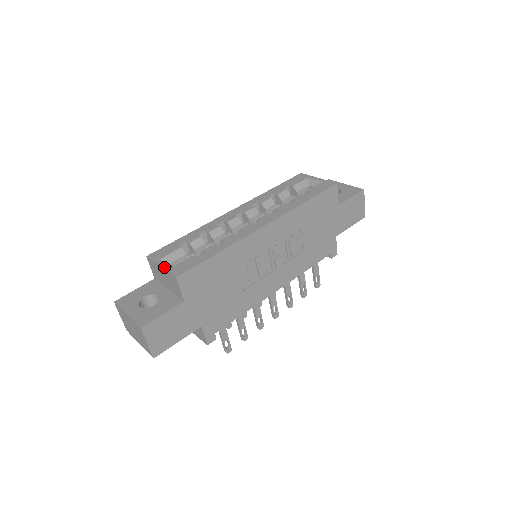
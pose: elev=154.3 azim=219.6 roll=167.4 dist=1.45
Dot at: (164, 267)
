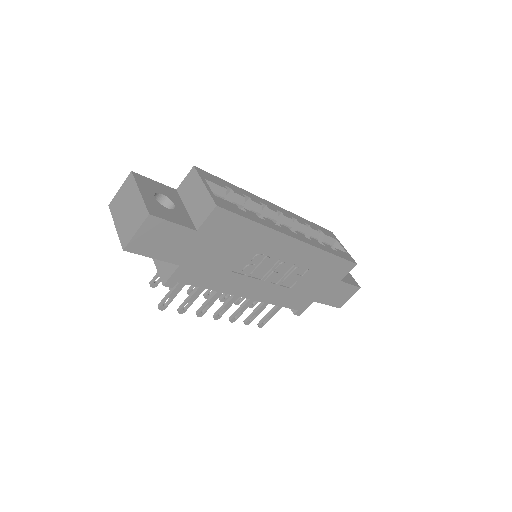
Dot at: (208, 188)
